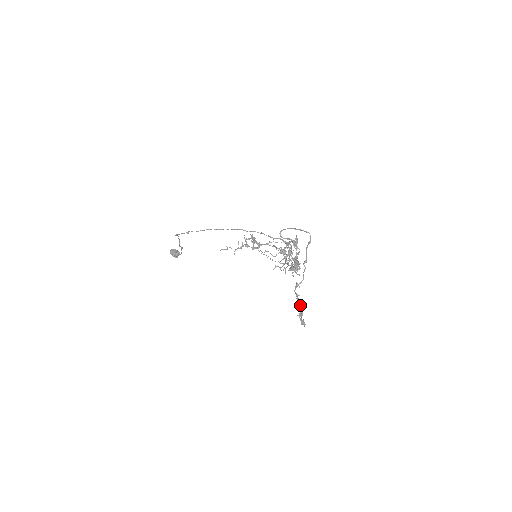
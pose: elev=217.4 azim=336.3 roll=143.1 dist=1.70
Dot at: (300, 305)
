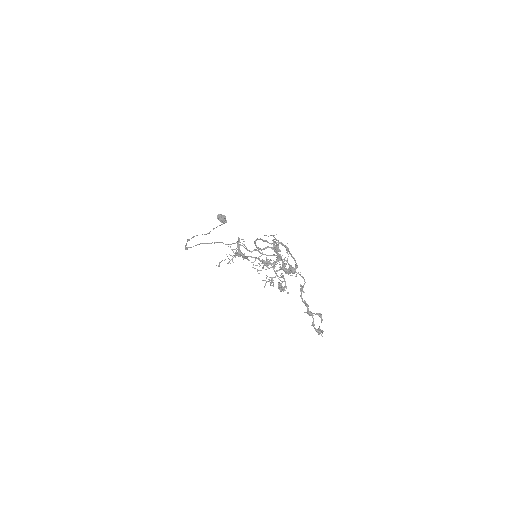
Dot at: (309, 314)
